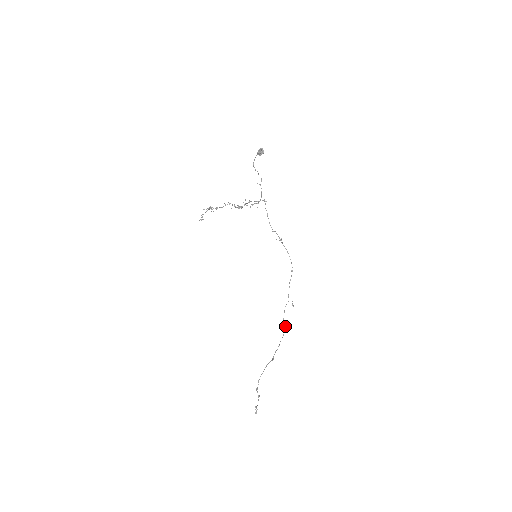
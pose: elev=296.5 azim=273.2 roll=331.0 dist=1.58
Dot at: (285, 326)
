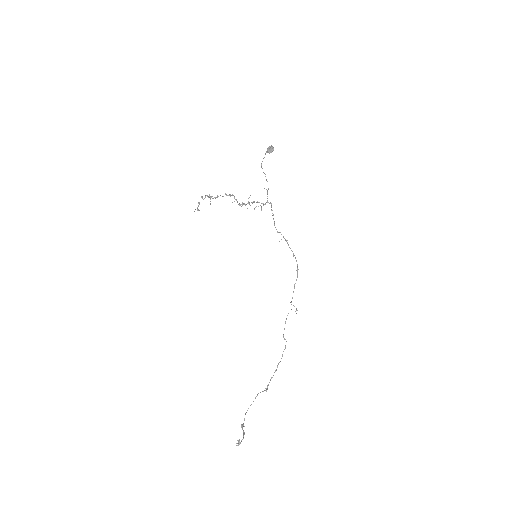
Dot at: occluded
